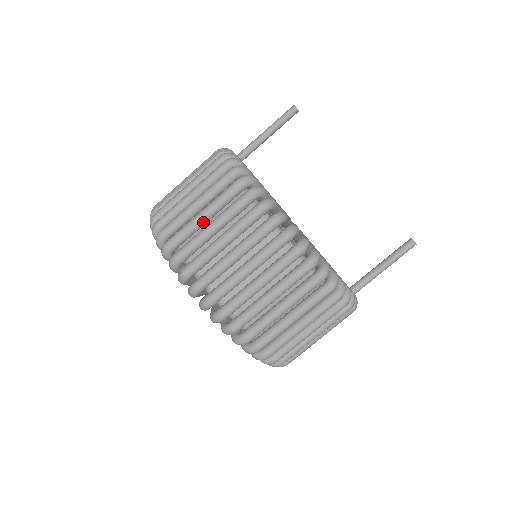
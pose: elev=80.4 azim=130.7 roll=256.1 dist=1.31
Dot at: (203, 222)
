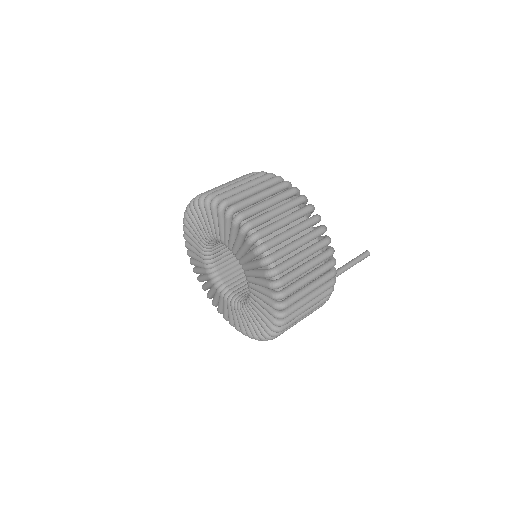
Dot at: occluded
